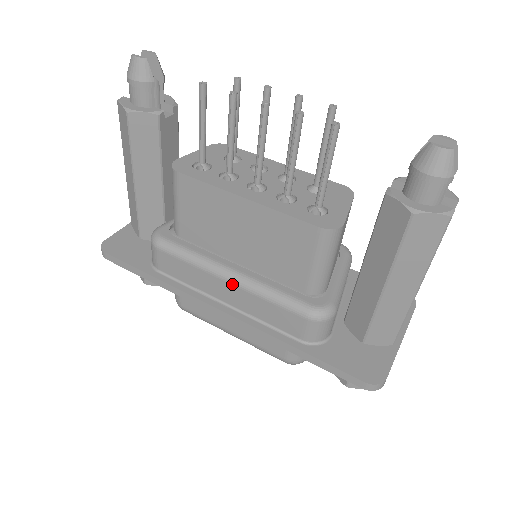
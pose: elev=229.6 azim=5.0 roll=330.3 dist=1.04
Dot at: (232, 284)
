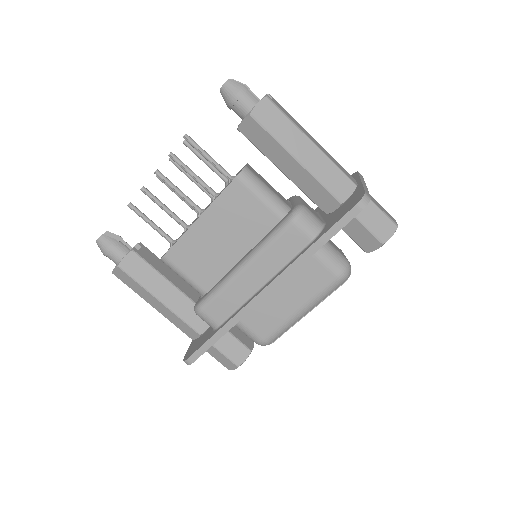
Dot at: (248, 267)
